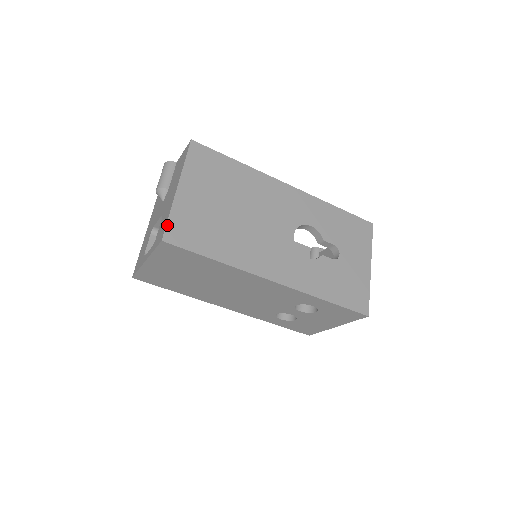
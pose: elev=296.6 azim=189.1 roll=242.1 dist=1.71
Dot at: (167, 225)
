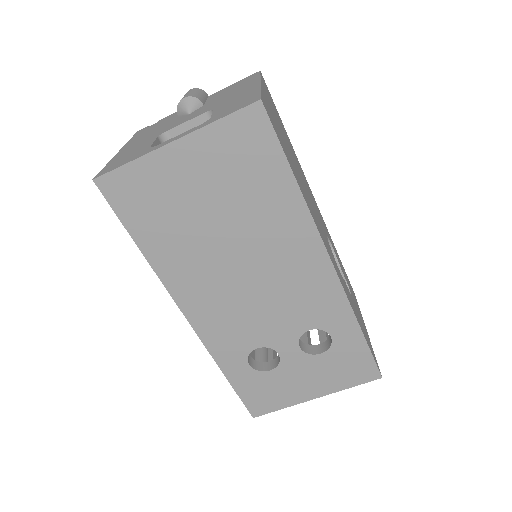
Dot at: (261, 95)
